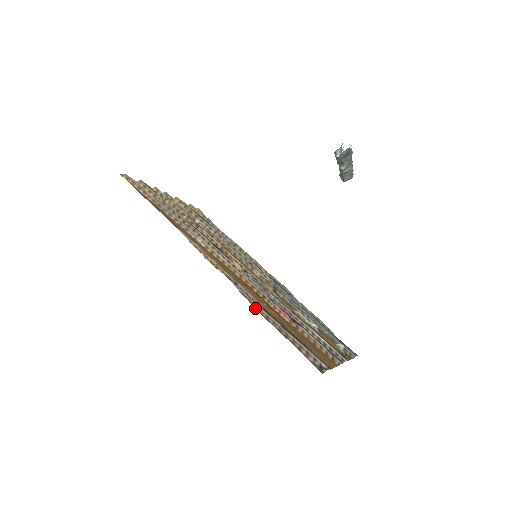
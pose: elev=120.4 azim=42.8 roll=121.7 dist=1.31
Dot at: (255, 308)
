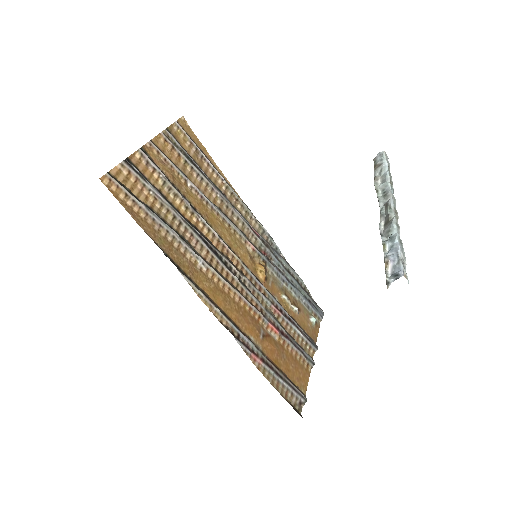
Dot at: (255, 364)
